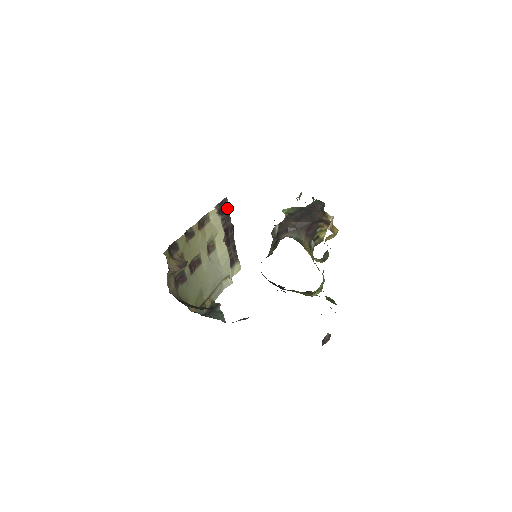
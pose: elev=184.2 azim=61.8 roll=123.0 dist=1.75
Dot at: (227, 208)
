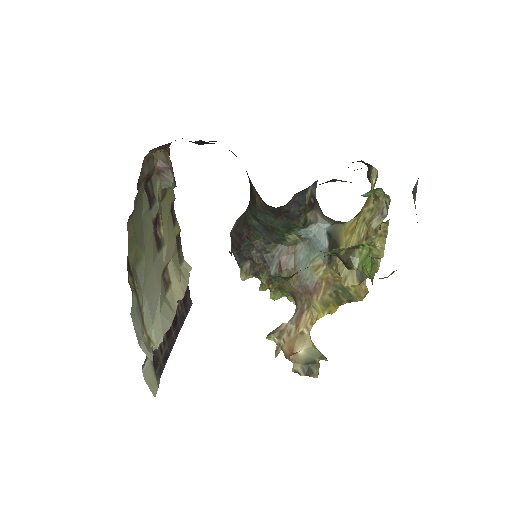
Dot at: (186, 311)
